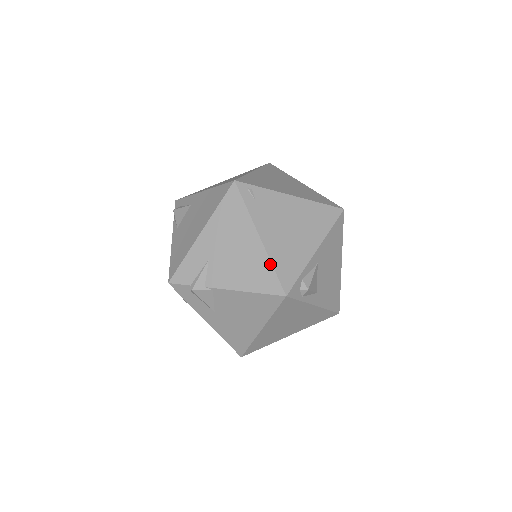
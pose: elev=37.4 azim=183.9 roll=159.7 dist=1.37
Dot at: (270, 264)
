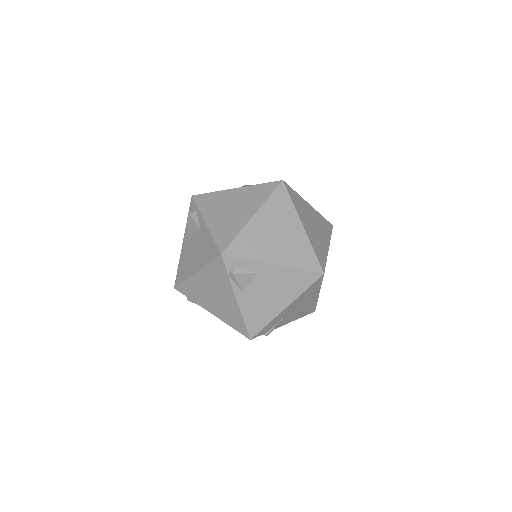
Dot at: (316, 303)
